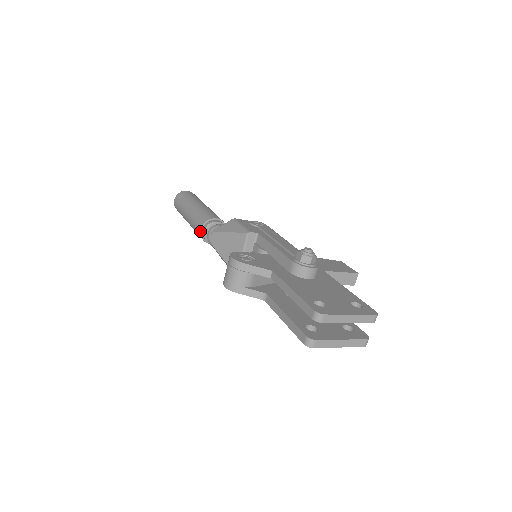
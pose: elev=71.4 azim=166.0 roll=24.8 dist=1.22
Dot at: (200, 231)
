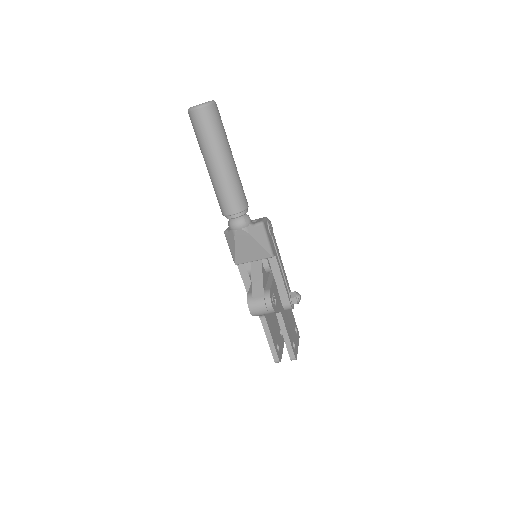
Dot at: (231, 214)
